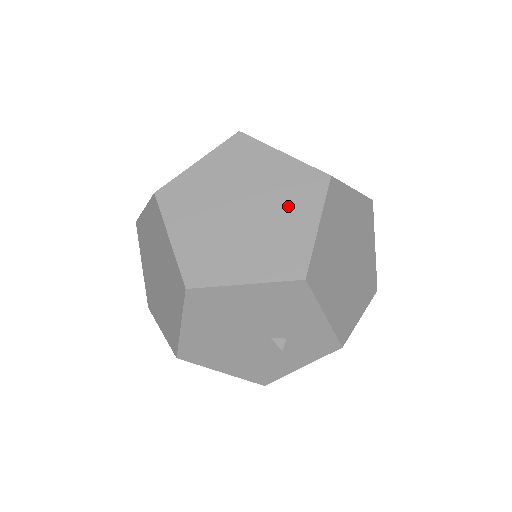
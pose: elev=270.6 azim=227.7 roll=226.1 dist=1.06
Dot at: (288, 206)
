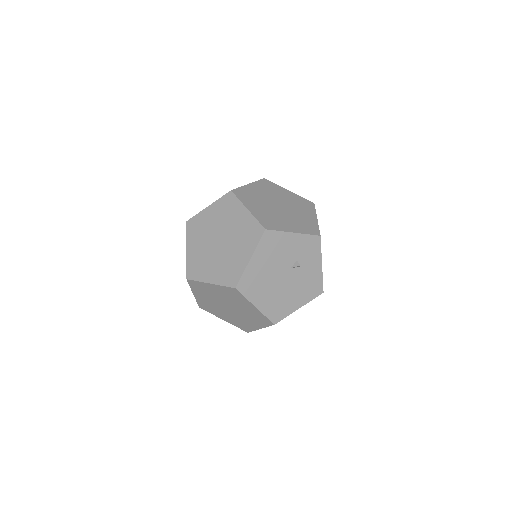
Dot at: (231, 218)
